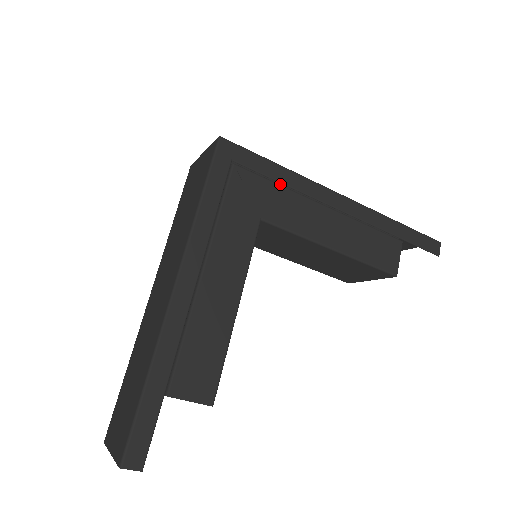
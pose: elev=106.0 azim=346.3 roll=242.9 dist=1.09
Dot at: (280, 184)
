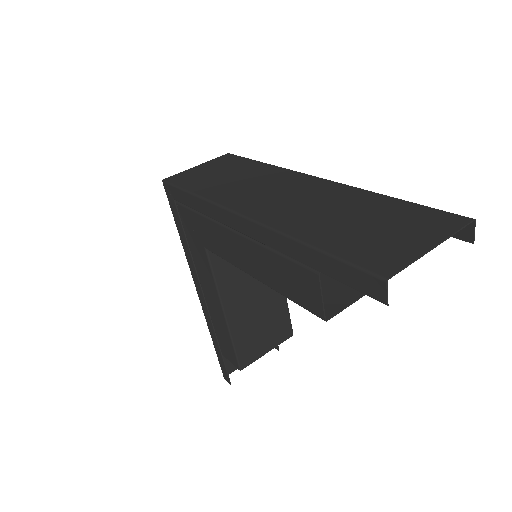
Dot at: occluded
